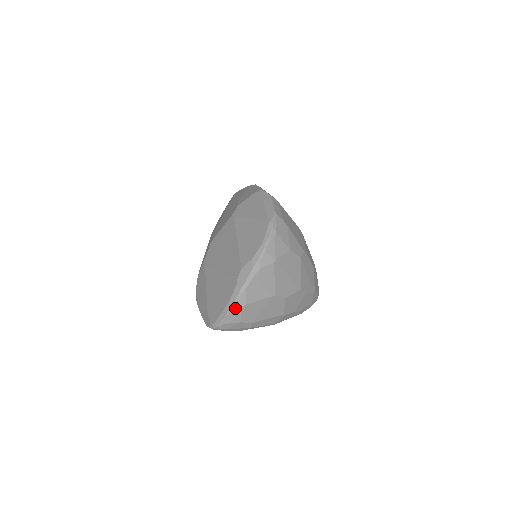
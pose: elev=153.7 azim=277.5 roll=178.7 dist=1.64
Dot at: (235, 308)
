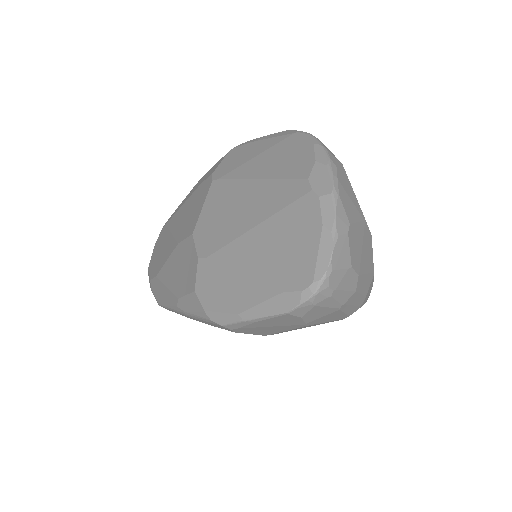
Dot at: (339, 231)
